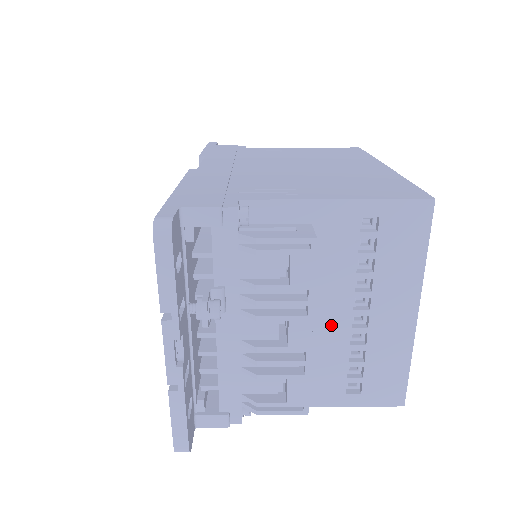
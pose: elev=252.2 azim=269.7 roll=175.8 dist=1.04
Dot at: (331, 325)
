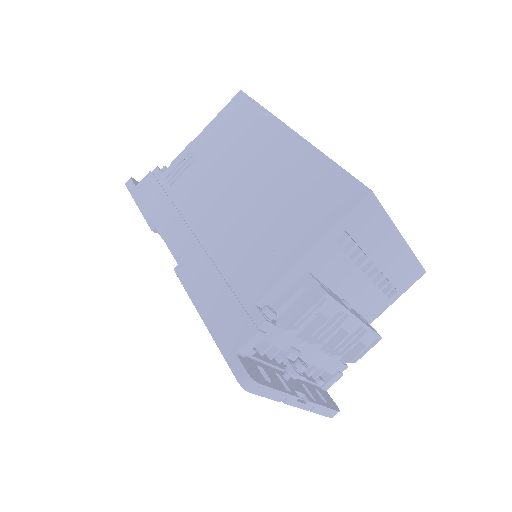
Dot at: (357, 289)
